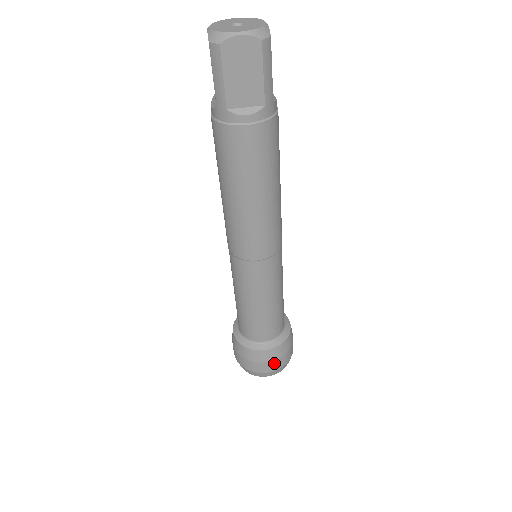
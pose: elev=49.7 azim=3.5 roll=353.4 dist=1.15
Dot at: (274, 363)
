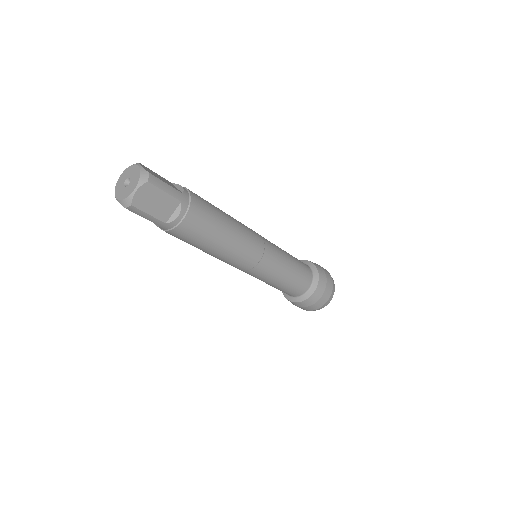
Dot at: (325, 294)
